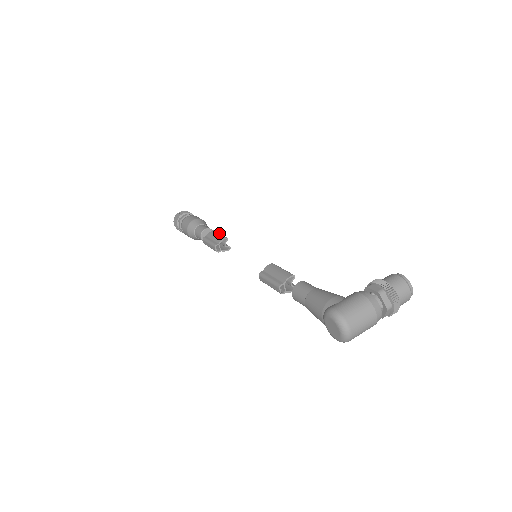
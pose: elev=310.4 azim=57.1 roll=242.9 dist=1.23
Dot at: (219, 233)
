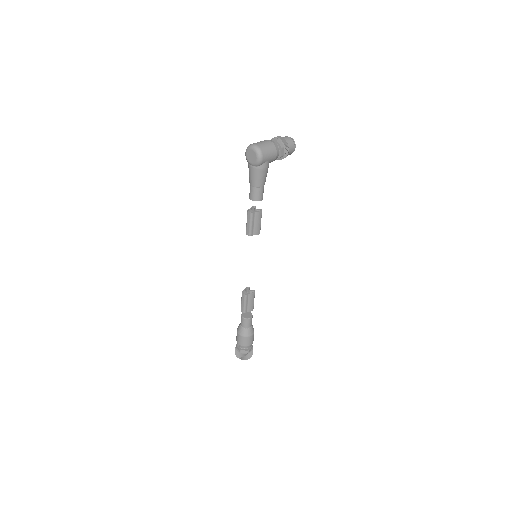
Dot at: occluded
